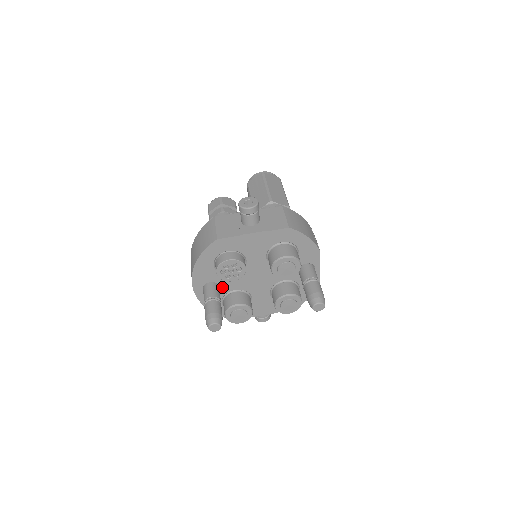
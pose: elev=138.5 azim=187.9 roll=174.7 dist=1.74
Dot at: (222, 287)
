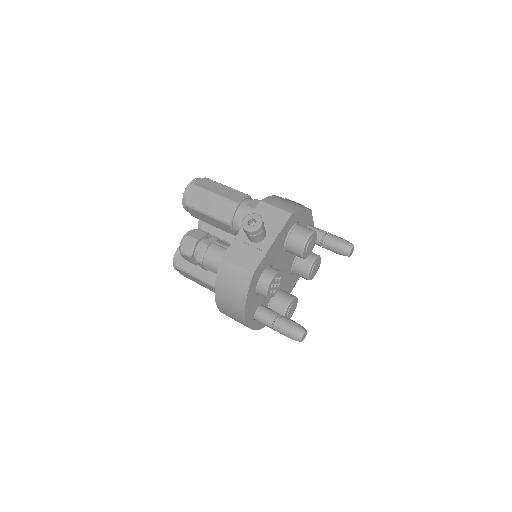
Dot at: (264, 303)
